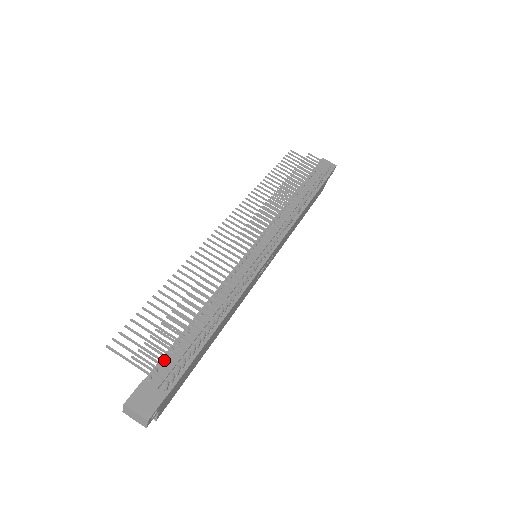
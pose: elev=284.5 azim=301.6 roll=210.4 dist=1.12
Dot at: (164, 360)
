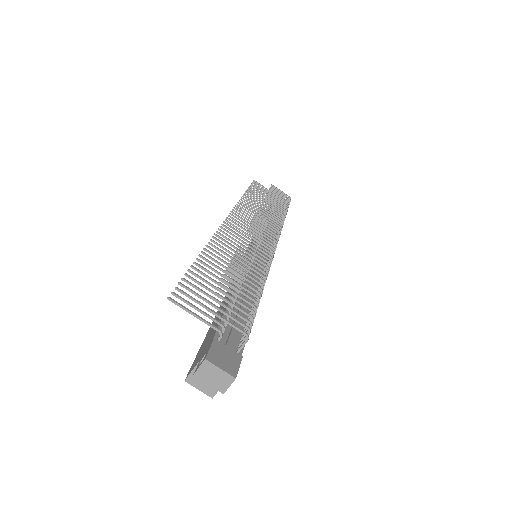
Dot at: (224, 324)
